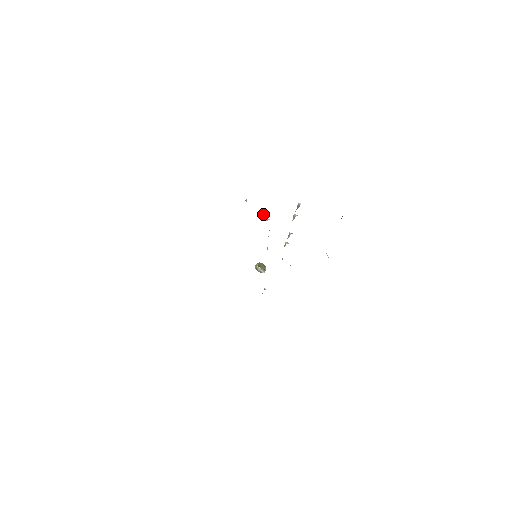
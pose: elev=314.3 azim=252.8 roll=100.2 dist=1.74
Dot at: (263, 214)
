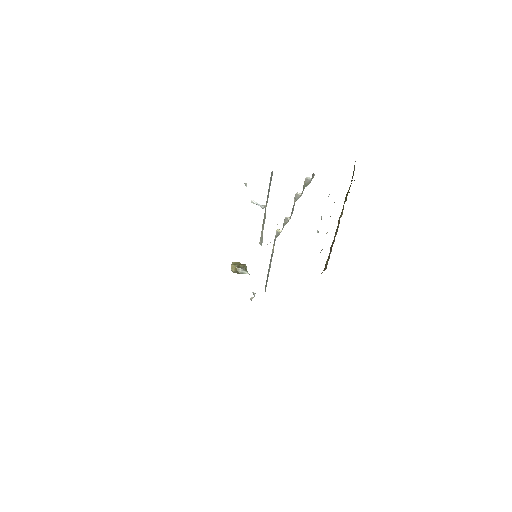
Dot at: (252, 200)
